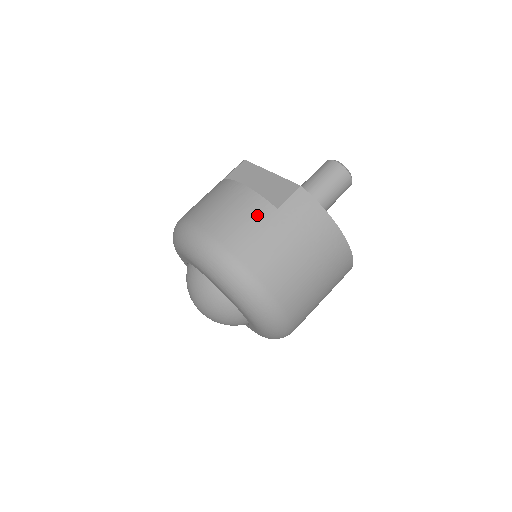
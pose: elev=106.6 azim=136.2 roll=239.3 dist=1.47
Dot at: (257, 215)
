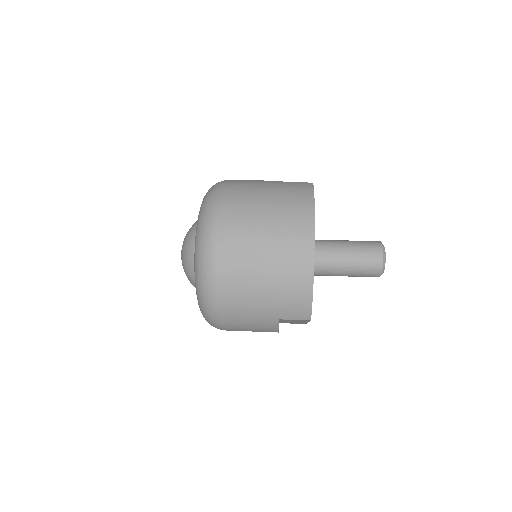
Dot at: occluded
